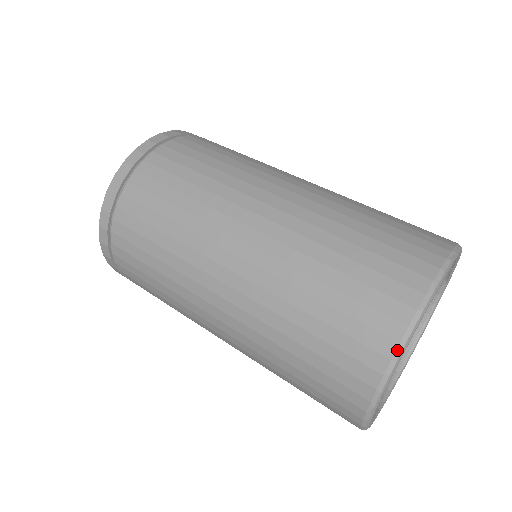
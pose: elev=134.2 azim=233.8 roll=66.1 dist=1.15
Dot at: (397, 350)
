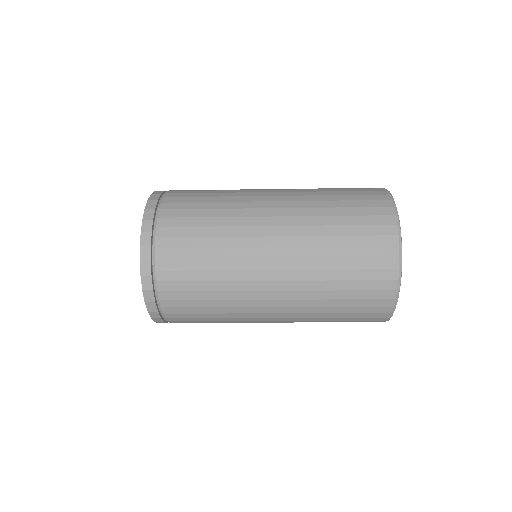
Dot at: occluded
